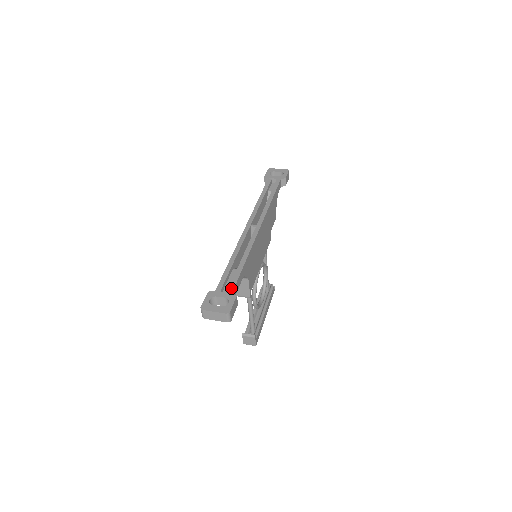
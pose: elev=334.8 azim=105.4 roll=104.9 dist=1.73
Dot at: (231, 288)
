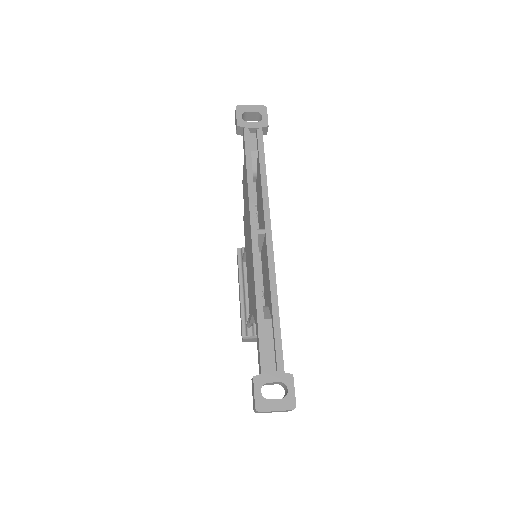
Dot at: (280, 362)
